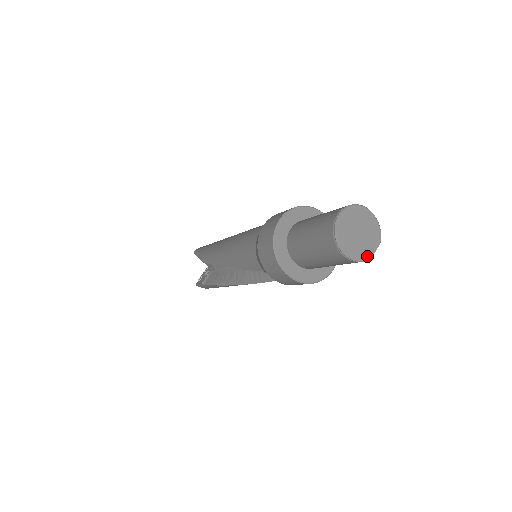
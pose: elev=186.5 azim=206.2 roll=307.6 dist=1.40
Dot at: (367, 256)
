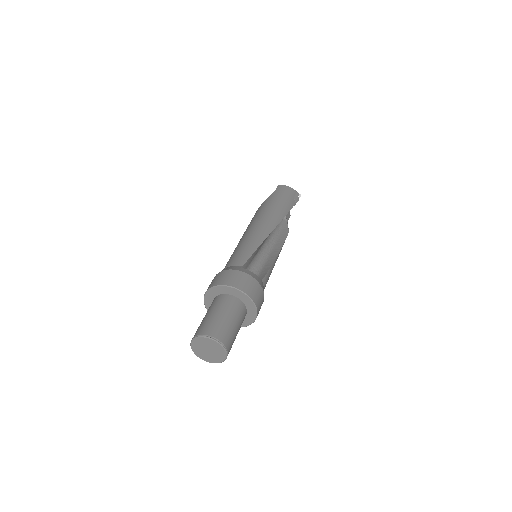
Dot at: (208, 361)
